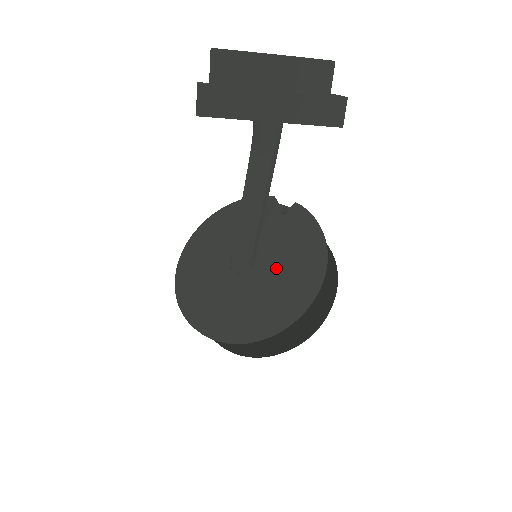
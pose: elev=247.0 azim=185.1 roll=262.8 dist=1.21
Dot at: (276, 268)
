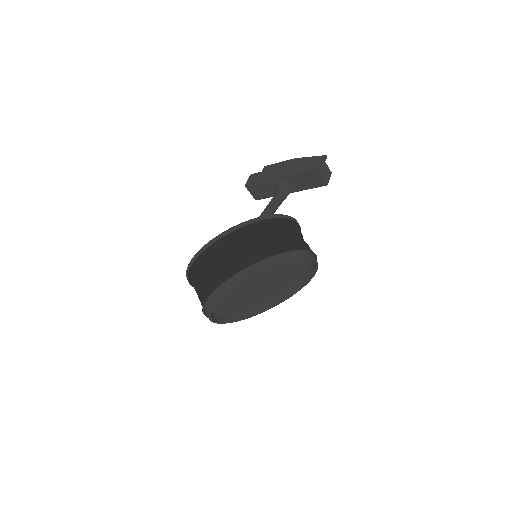
Dot at: occluded
